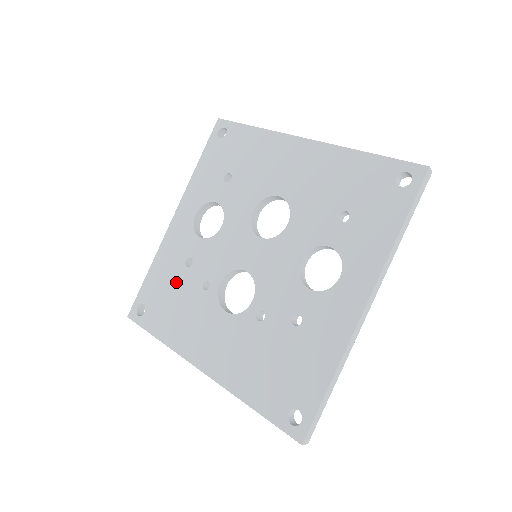
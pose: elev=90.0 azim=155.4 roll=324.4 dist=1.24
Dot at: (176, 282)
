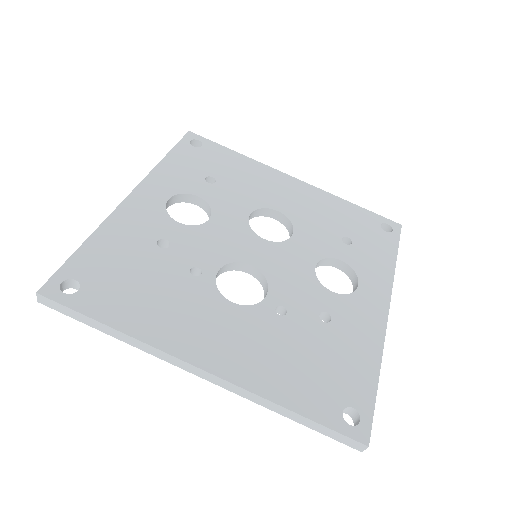
Dot at: (143, 261)
